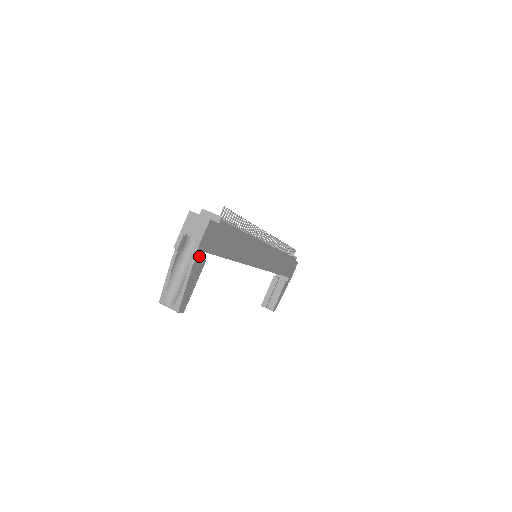
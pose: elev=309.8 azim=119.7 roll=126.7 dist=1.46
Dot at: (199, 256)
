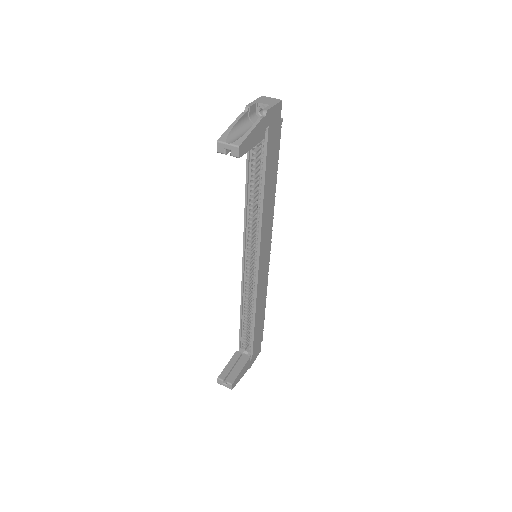
Dot at: (266, 120)
